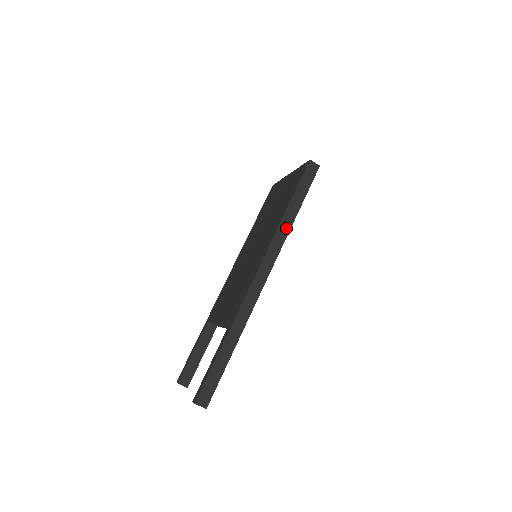
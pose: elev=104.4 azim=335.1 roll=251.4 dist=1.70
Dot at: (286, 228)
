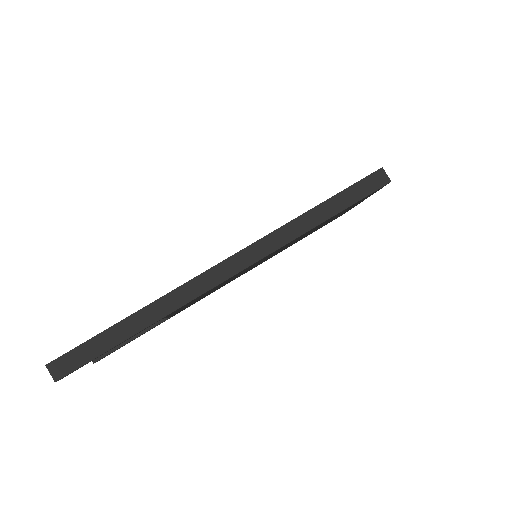
Dot at: (299, 229)
